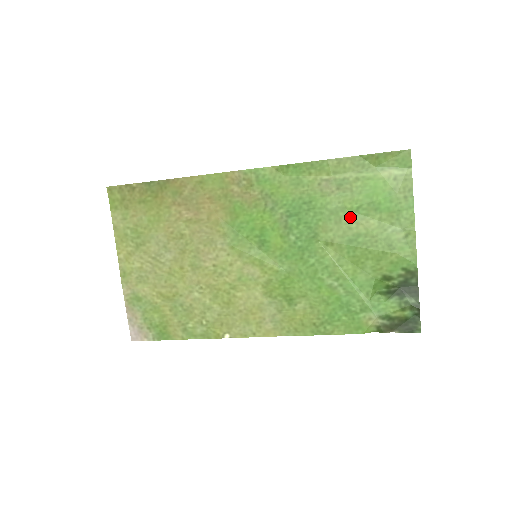
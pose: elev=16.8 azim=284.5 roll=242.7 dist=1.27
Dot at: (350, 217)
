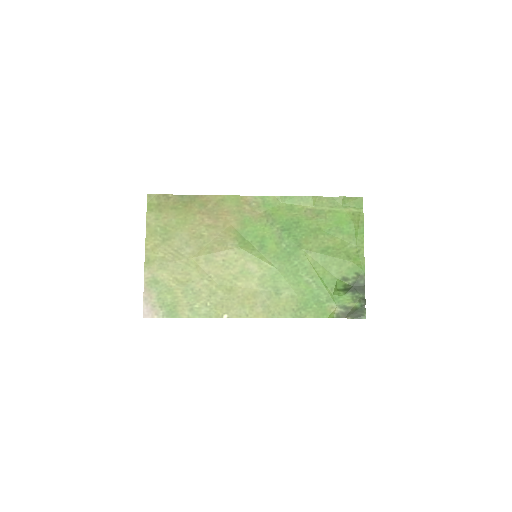
Dot at: (324, 235)
